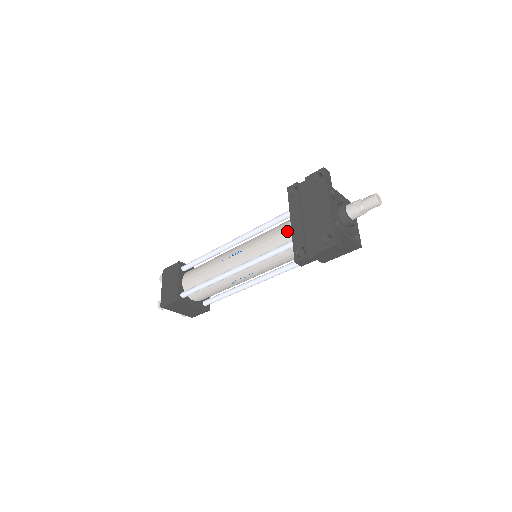
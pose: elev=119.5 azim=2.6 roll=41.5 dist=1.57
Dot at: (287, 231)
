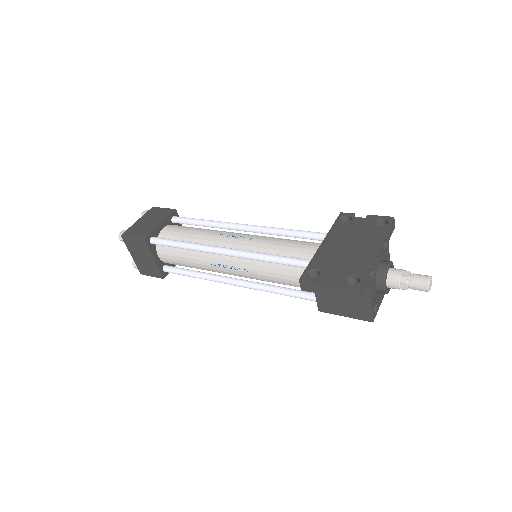
Dot at: (311, 249)
